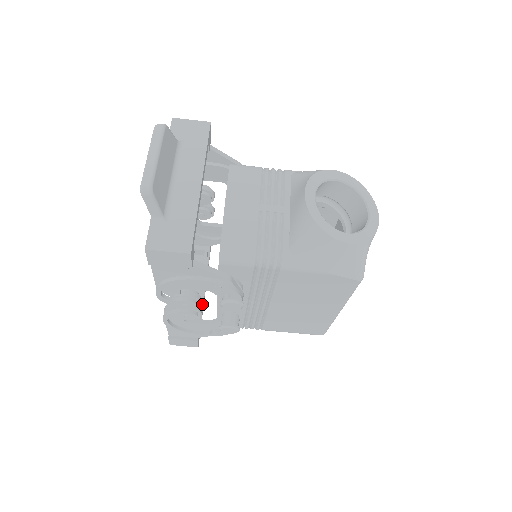
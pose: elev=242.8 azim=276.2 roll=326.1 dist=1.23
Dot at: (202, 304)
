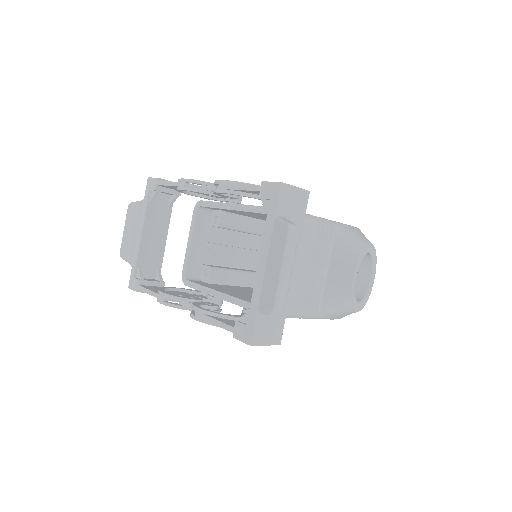
Dot at: (164, 250)
